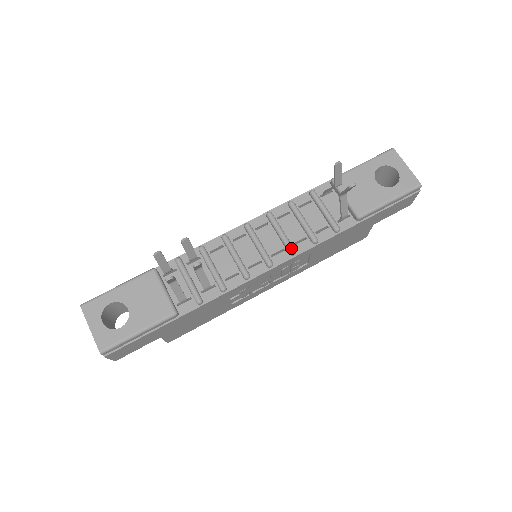
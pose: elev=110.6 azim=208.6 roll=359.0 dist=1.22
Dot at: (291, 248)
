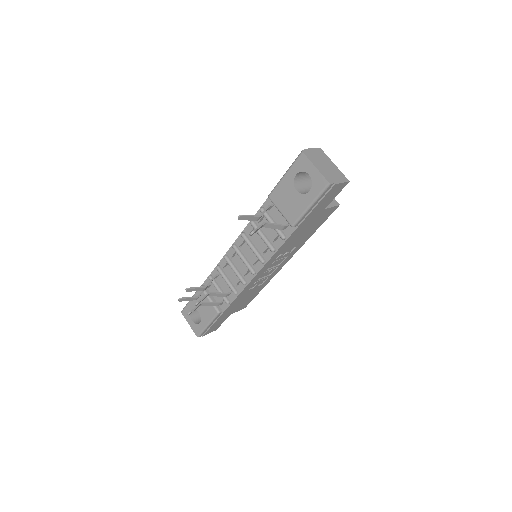
Dot at: (260, 260)
